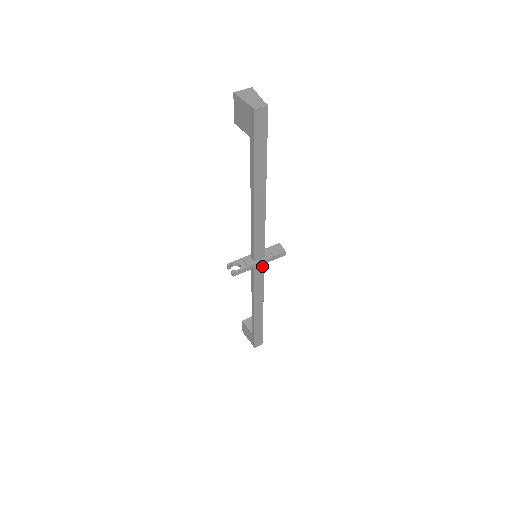
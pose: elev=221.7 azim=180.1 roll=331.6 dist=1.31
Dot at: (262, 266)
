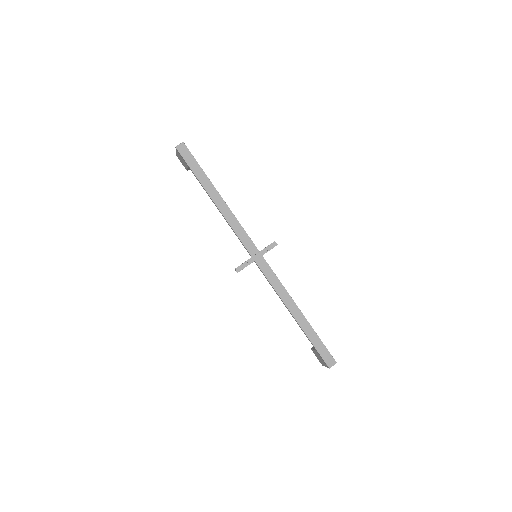
Dot at: (264, 261)
